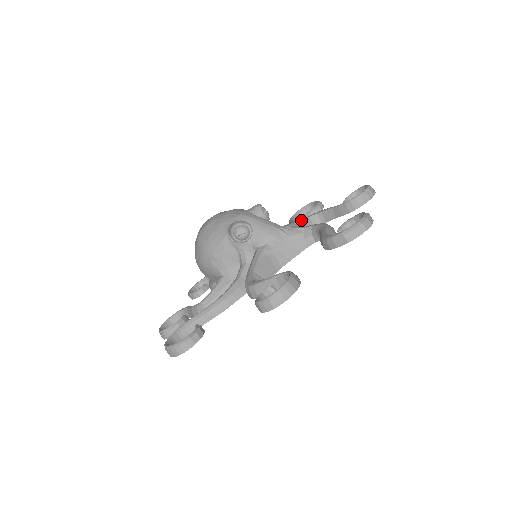
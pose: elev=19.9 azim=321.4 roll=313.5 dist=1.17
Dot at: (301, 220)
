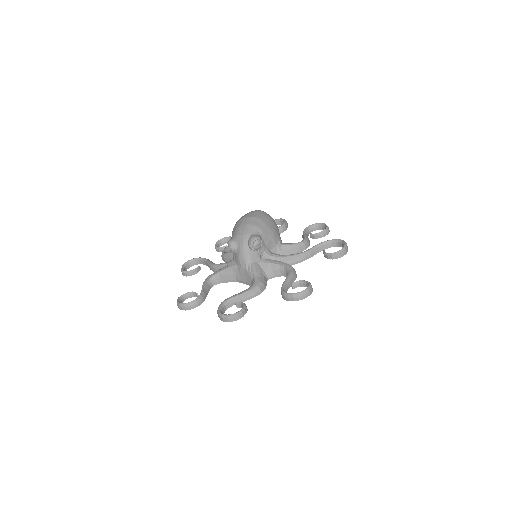
Dot at: (278, 265)
